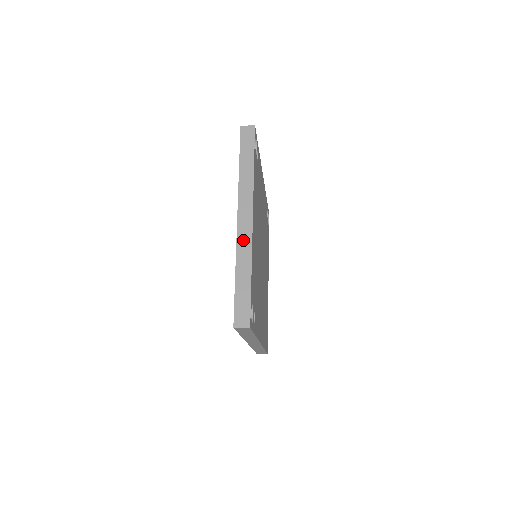
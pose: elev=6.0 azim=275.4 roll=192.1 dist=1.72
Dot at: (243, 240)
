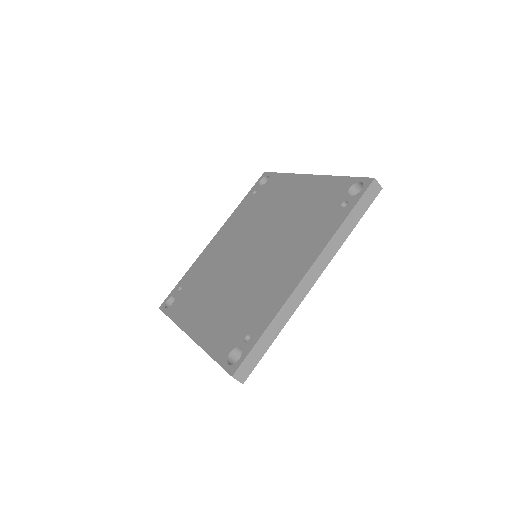
Dot at: occluded
